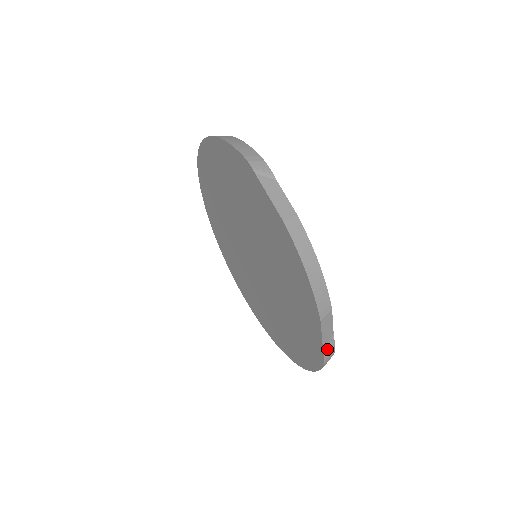
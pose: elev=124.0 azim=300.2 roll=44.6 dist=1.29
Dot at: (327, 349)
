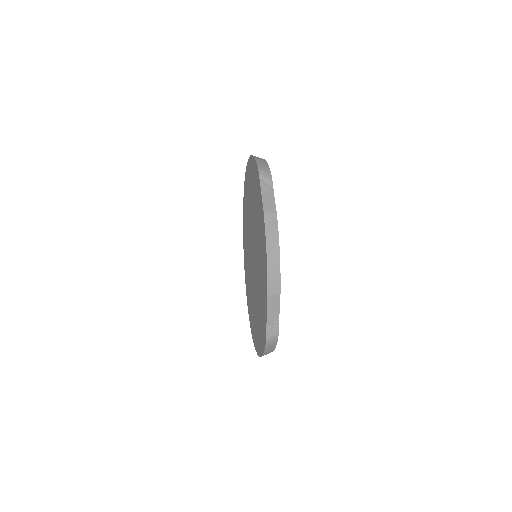
Dot at: (271, 328)
